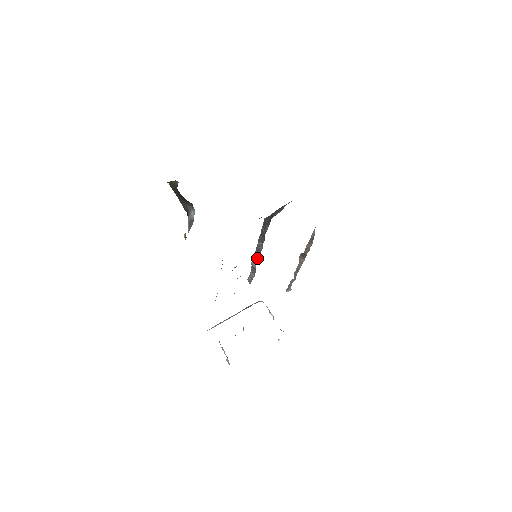
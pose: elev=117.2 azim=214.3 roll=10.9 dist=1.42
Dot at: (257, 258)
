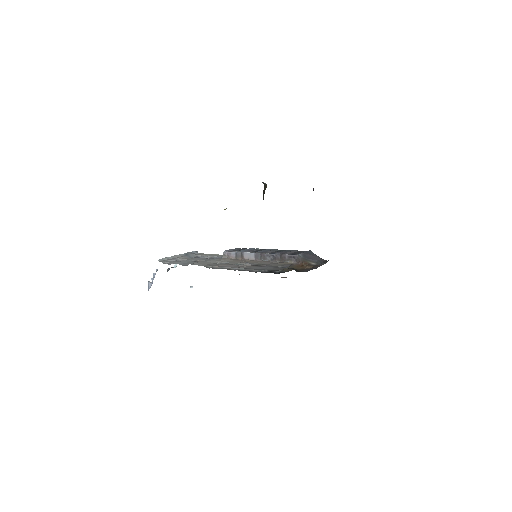
Dot at: (255, 257)
